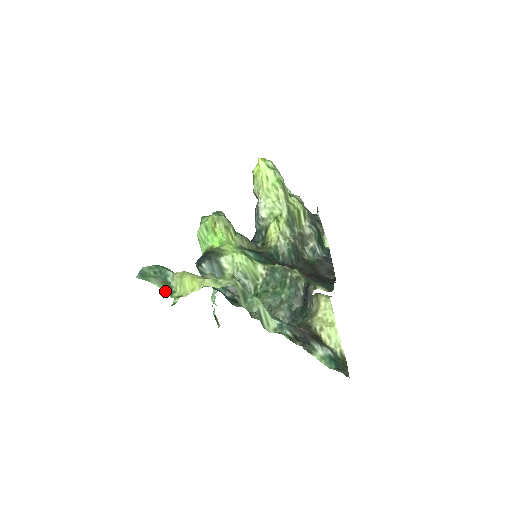
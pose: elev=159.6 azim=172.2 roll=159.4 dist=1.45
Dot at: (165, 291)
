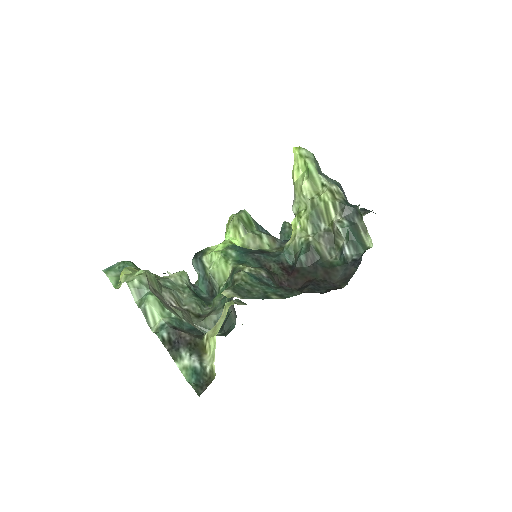
Dot at: (113, 283)
